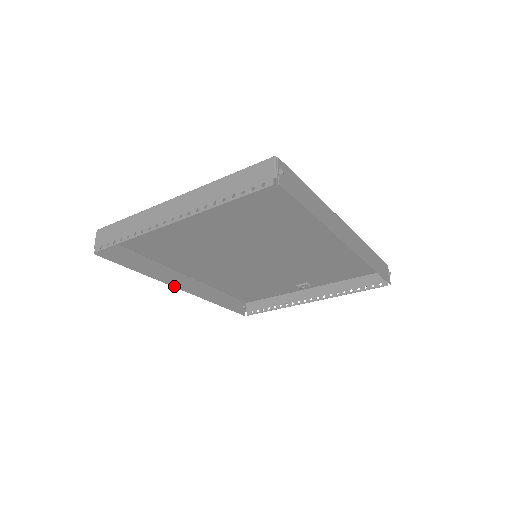
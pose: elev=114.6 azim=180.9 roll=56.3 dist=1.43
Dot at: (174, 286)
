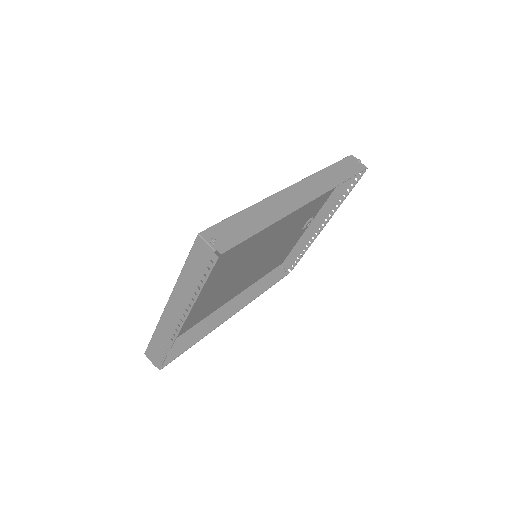
Dot at: (226, 320)
